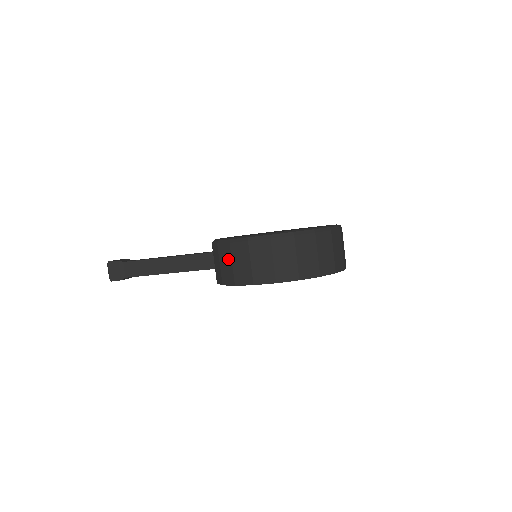
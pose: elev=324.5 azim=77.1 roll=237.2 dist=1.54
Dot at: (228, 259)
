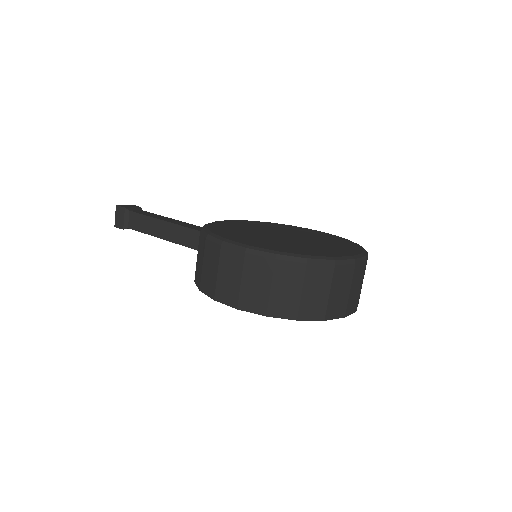
Dot at: (201, 256)
